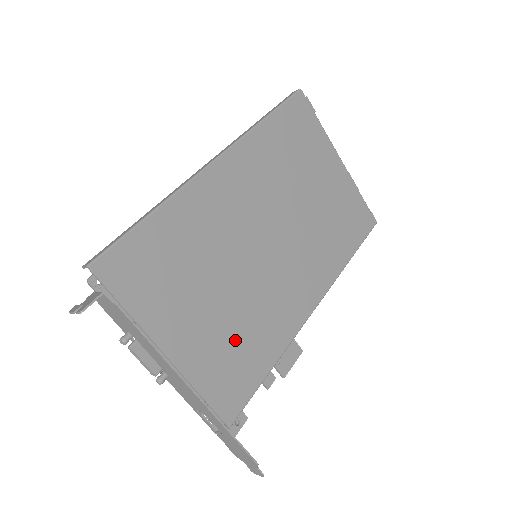
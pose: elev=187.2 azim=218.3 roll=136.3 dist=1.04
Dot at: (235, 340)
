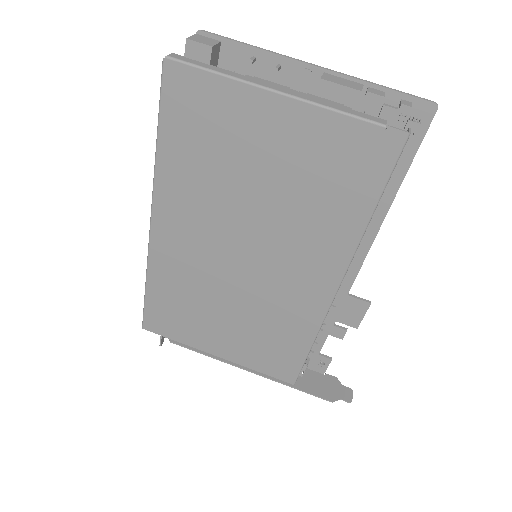
Dot at: (262, 337)
